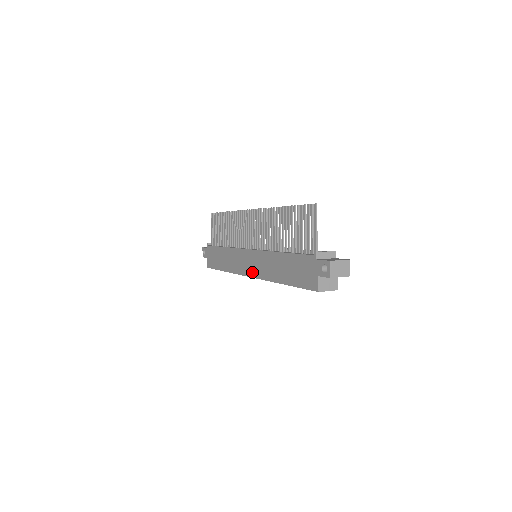
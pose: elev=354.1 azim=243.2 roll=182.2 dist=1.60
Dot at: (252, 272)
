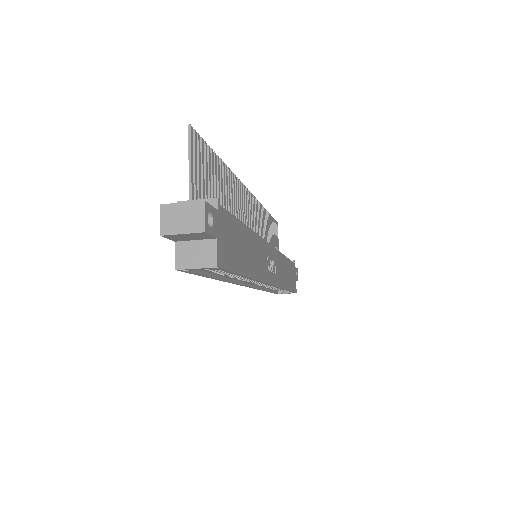
Dot at: occluded
